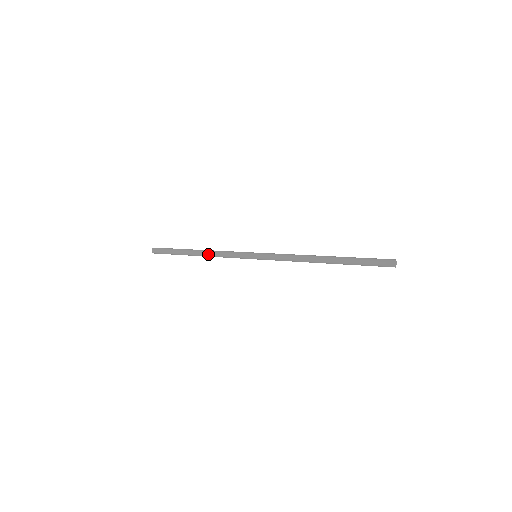
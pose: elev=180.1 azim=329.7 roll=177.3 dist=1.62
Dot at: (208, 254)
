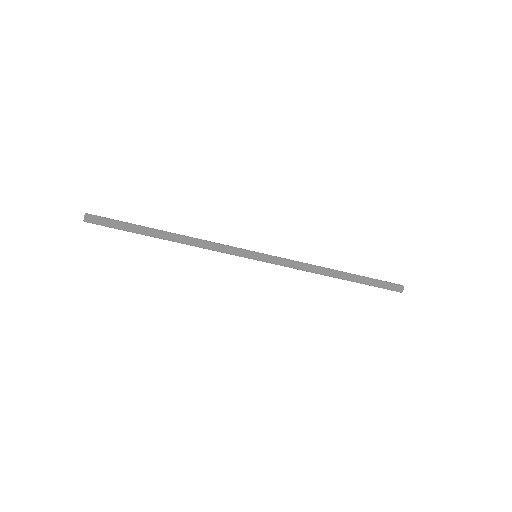
Dot at: (189, 240)
